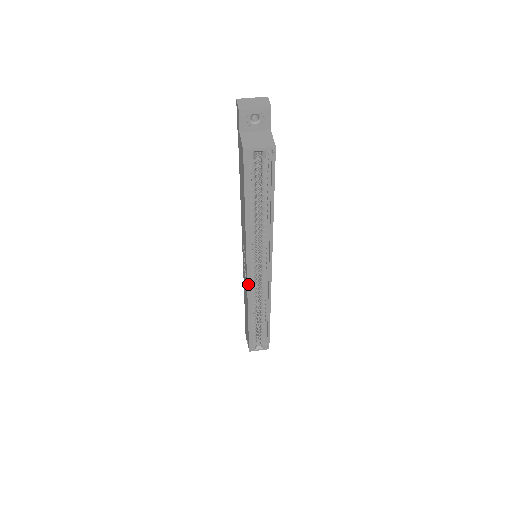
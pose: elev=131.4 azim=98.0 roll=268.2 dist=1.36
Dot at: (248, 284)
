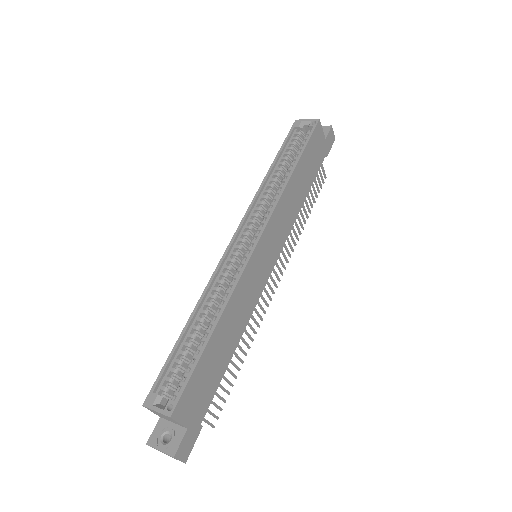
Dot at: (226, 252)
